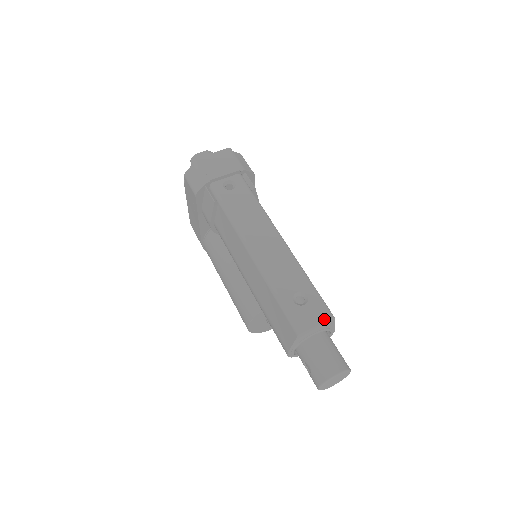
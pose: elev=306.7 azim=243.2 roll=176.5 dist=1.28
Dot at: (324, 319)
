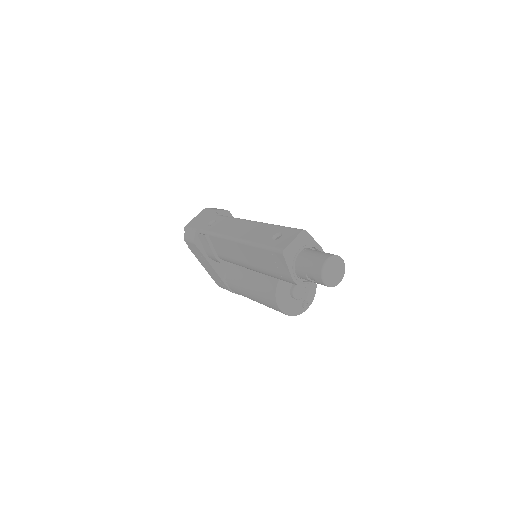
Dot at: (297, 234)
